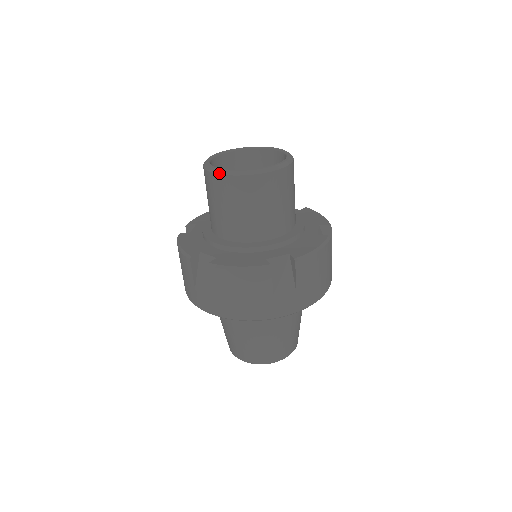
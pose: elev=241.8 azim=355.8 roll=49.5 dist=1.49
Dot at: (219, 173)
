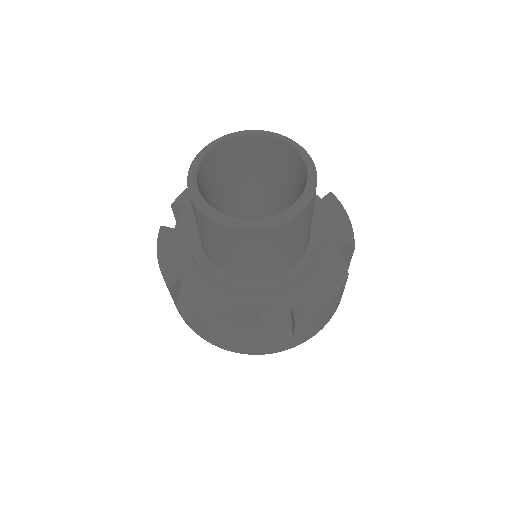
Dot at: (205, 214)
